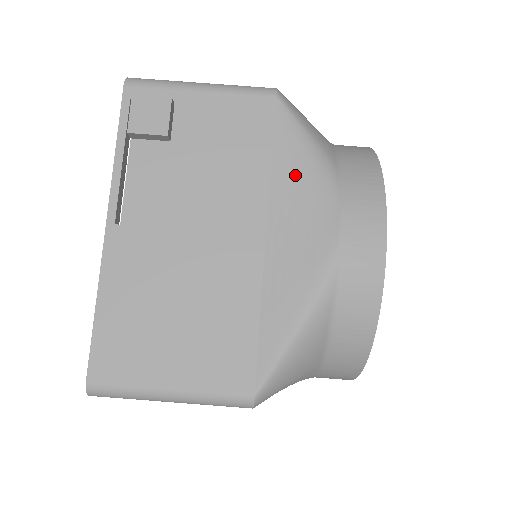
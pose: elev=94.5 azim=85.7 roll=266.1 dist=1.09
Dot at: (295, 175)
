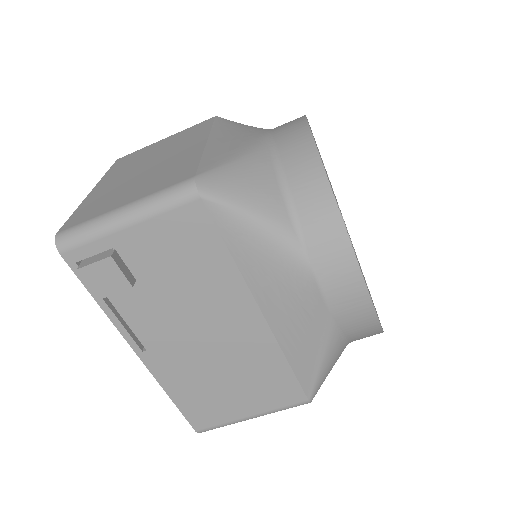
Dot at: (260, 261)
